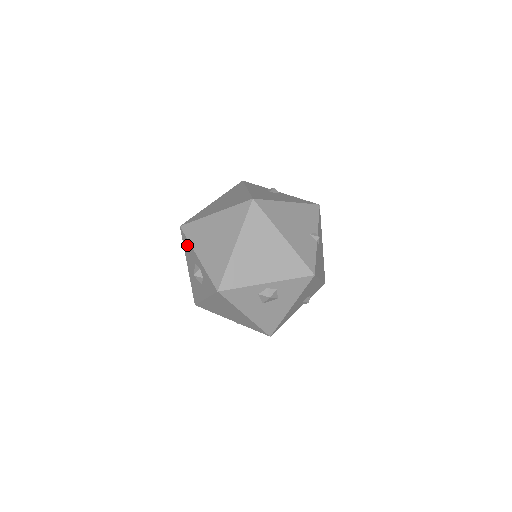
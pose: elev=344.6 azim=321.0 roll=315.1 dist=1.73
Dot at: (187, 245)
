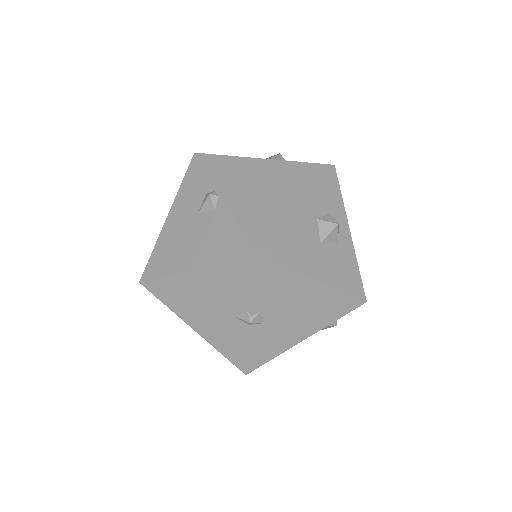
Dot at: occluded
